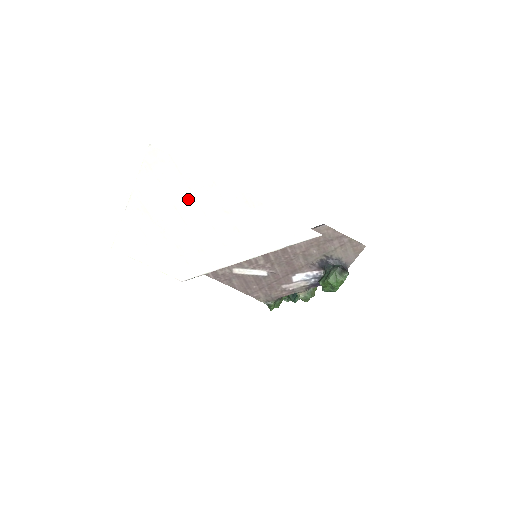
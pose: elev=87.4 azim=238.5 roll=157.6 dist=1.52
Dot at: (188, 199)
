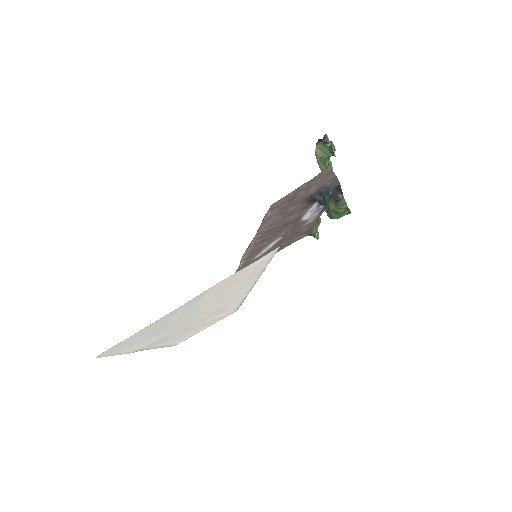
Dot at: (164, 328)
